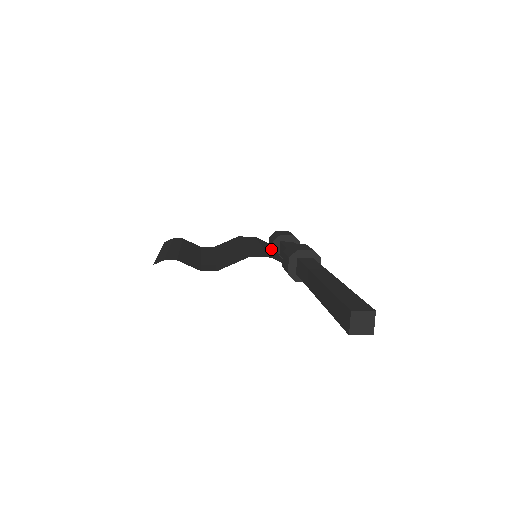
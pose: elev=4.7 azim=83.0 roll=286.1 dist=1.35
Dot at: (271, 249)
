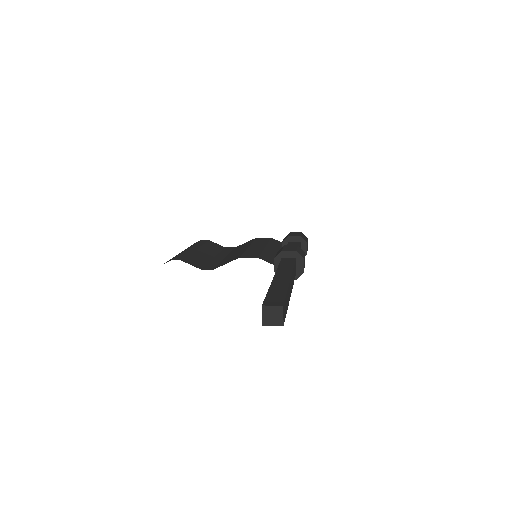
Dot at: (276, 249)
